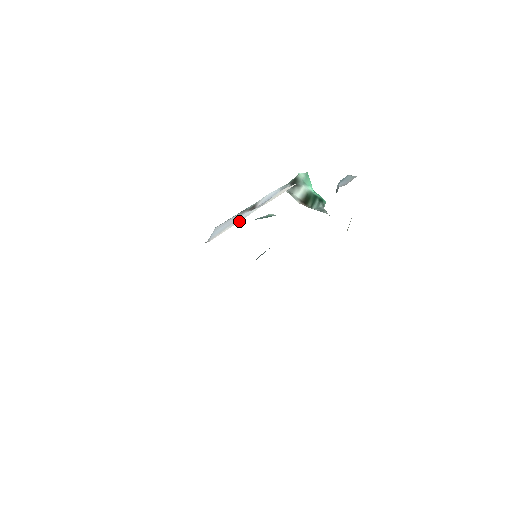
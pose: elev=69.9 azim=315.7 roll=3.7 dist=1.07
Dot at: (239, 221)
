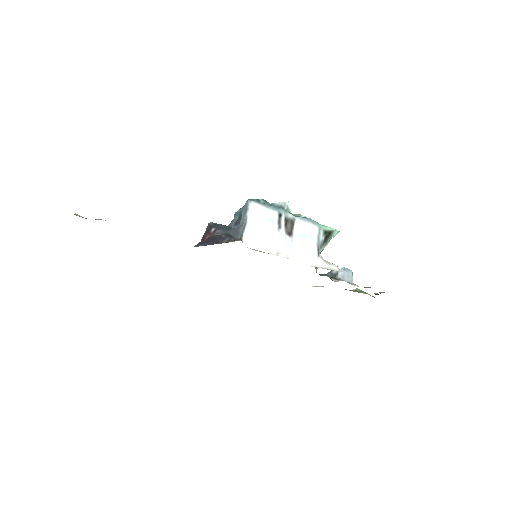
Dot at: (277, 252)
